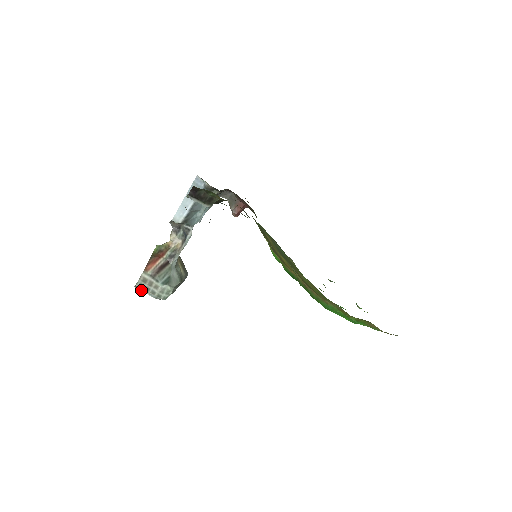
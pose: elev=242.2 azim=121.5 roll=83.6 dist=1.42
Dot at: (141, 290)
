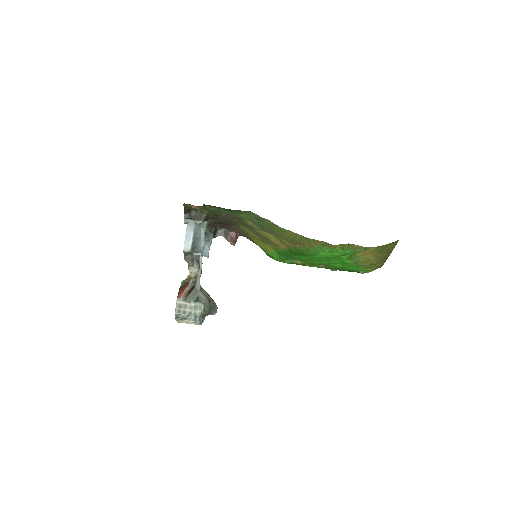
Dot at: (181, 319)
